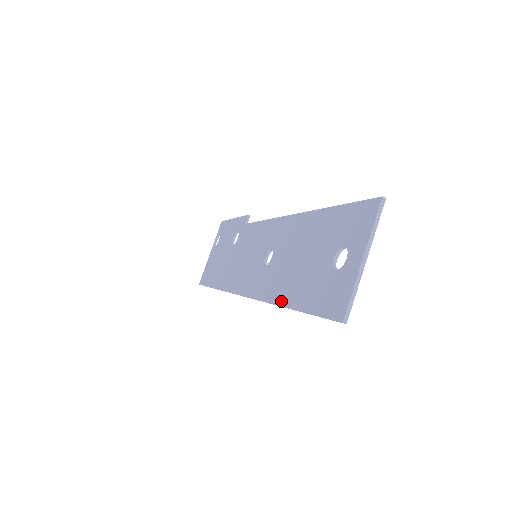
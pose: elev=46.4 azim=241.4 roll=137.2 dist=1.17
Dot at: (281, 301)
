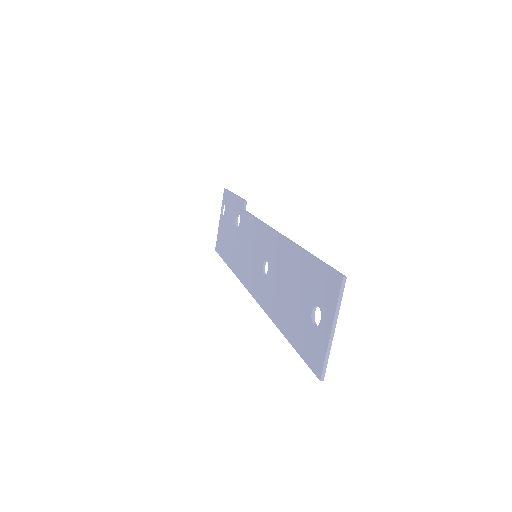
Dot at: (278, 324)
